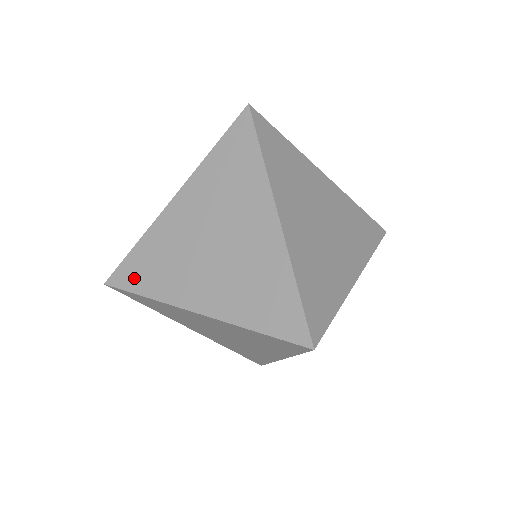
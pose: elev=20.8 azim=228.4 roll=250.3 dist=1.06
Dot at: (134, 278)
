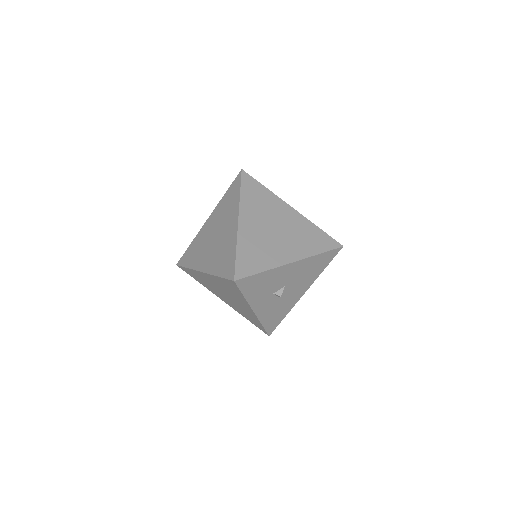
Dot at: (186, 260)
